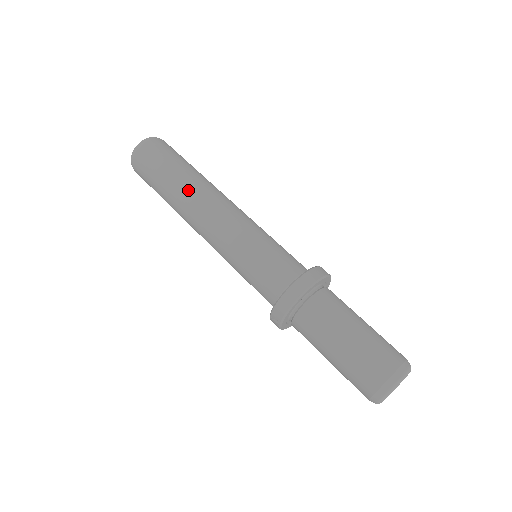
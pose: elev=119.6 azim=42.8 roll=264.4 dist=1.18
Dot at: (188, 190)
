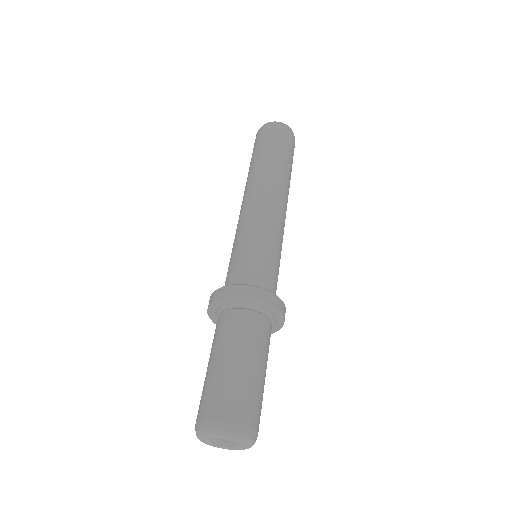
Dot at: (253, 174)
